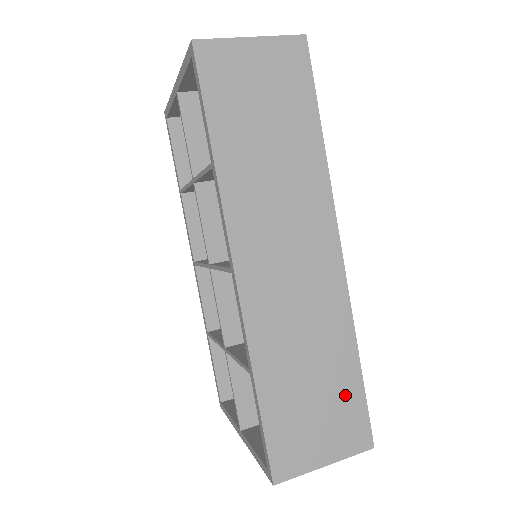
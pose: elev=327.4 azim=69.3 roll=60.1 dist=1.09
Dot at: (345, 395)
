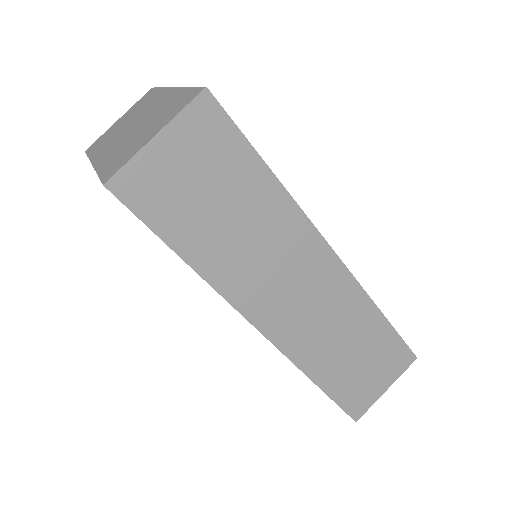
Dot at: (383, 344)
